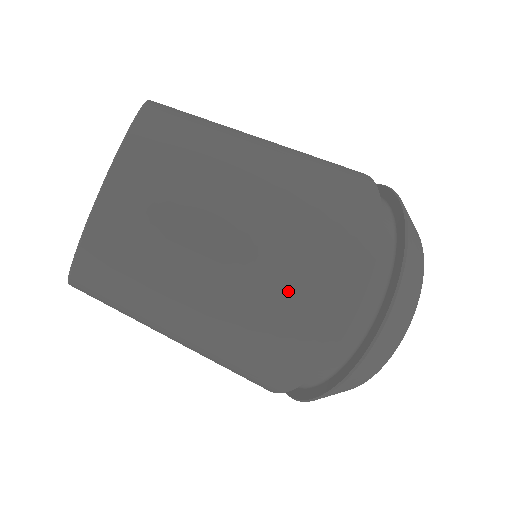
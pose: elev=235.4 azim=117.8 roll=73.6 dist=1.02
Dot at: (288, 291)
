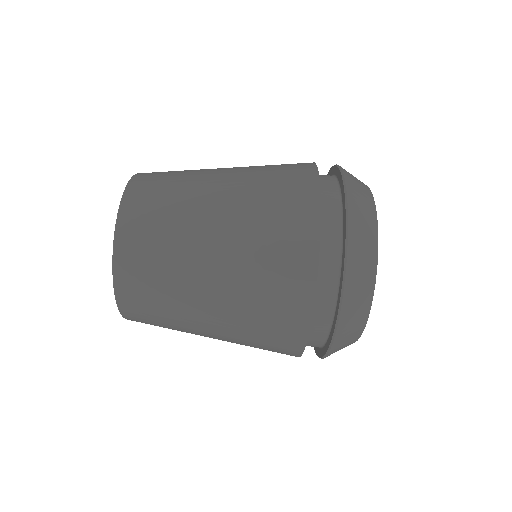
Dot at: (263, 243)
